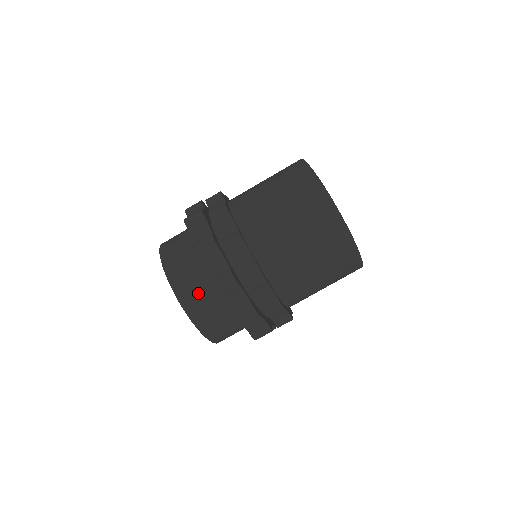
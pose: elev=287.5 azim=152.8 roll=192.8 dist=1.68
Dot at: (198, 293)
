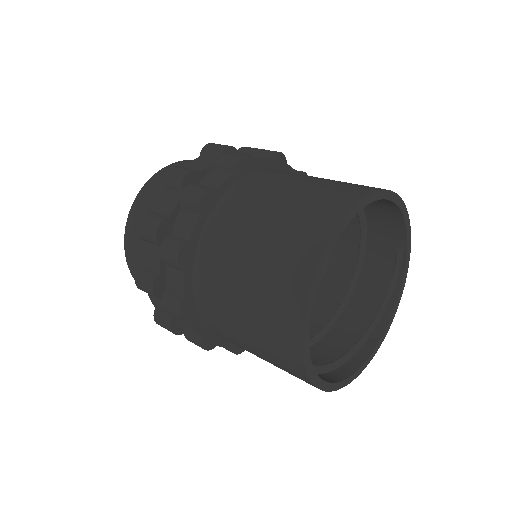
Dot at: occluded
